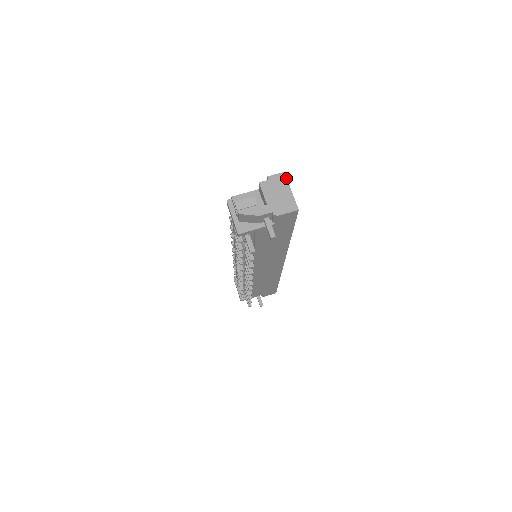
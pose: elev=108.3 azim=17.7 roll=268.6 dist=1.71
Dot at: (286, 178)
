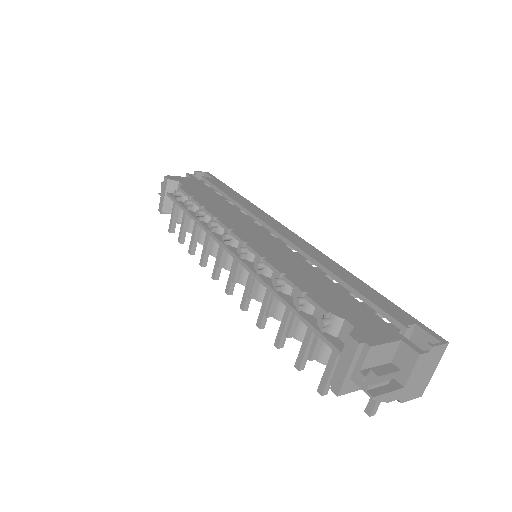
Dot at: occluded
